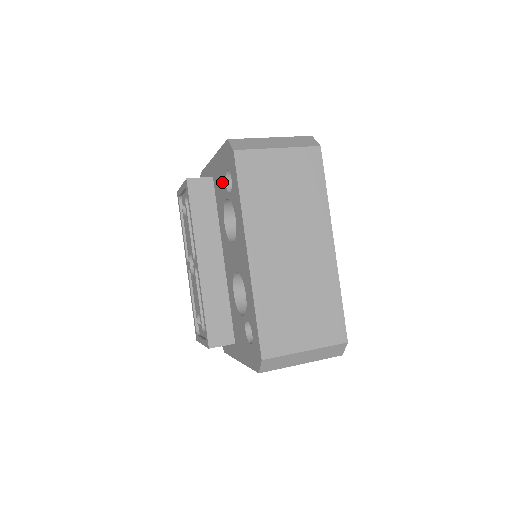
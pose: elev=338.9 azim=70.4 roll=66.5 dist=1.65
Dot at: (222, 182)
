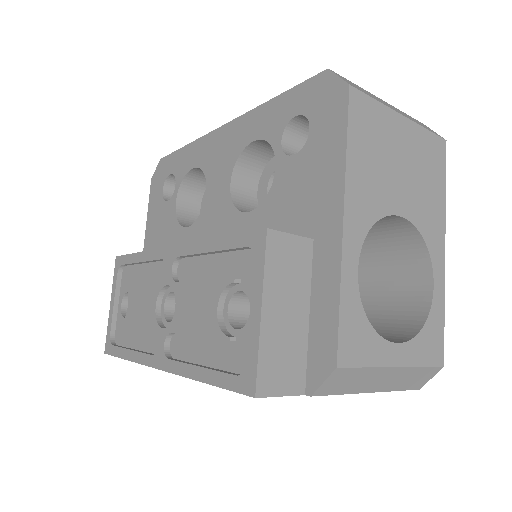
Dot at: (163, 216)
